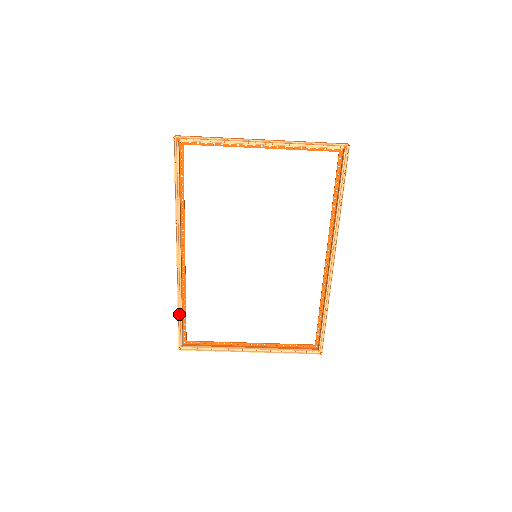
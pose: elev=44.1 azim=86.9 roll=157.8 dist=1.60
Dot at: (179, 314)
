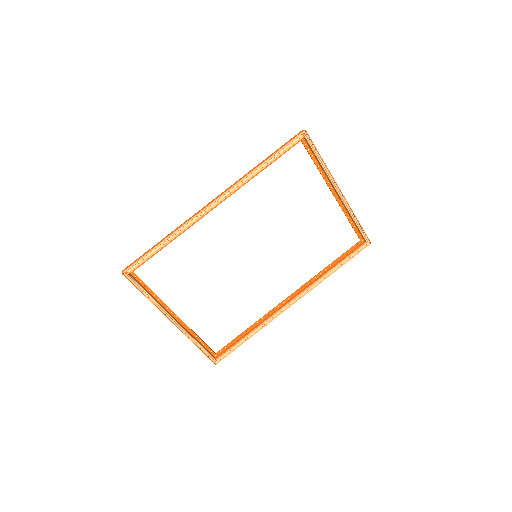
Dot at: (158, 246)
